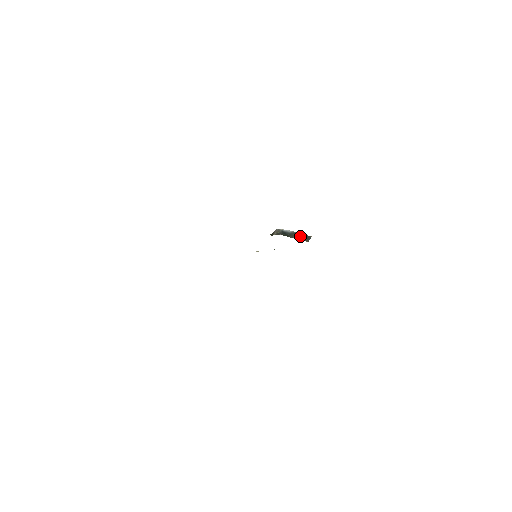
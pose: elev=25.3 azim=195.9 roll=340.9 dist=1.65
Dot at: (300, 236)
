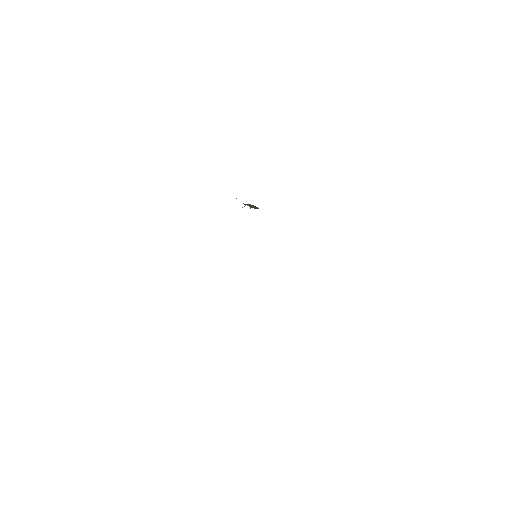
Dot at: (251, 205)
